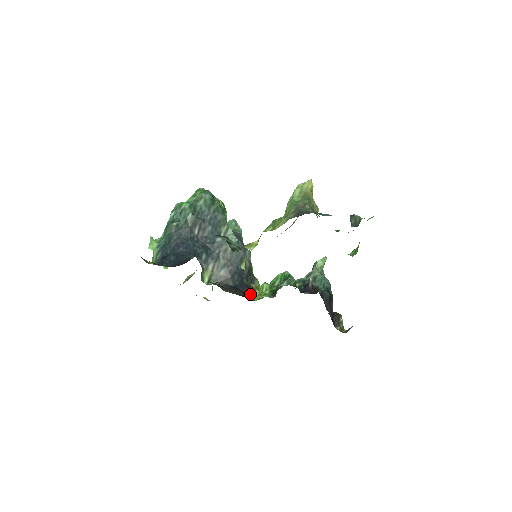
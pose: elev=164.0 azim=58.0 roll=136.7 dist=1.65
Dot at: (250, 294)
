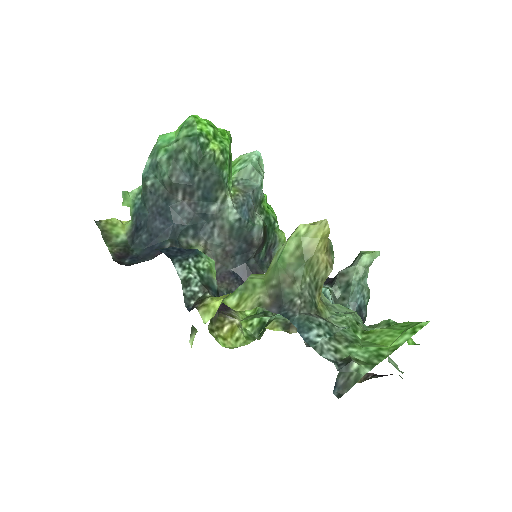
Dot at: occluded
